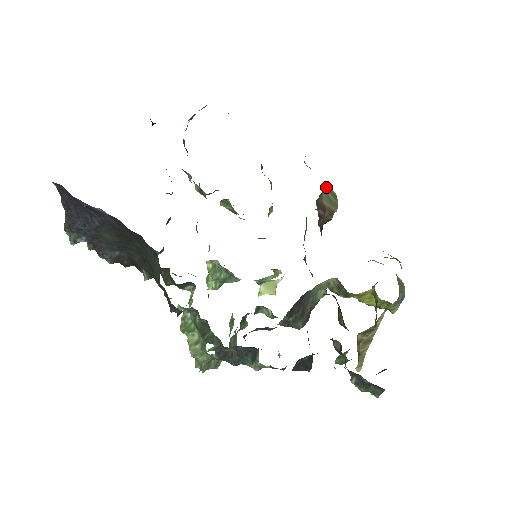
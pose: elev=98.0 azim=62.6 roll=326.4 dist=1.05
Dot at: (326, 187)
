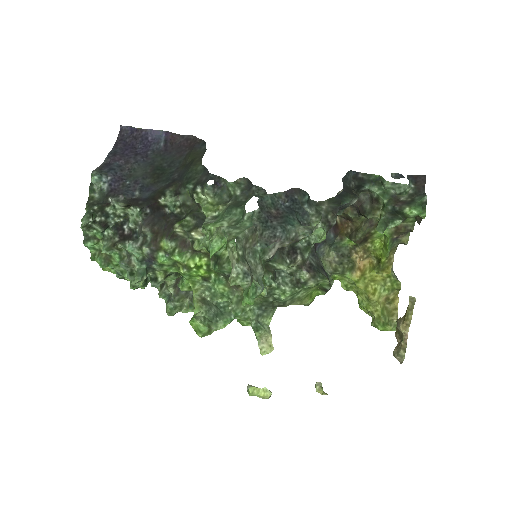
Dot at: occluded
